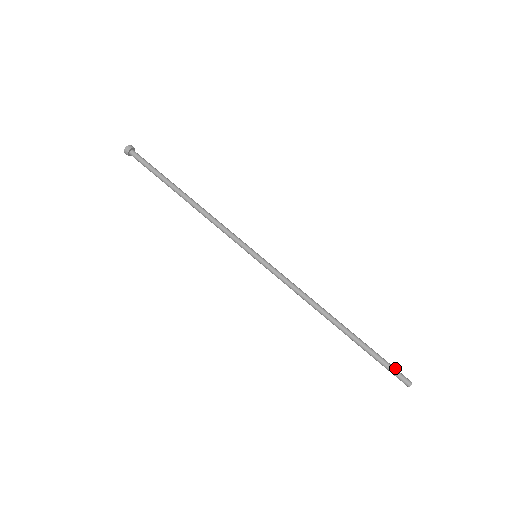
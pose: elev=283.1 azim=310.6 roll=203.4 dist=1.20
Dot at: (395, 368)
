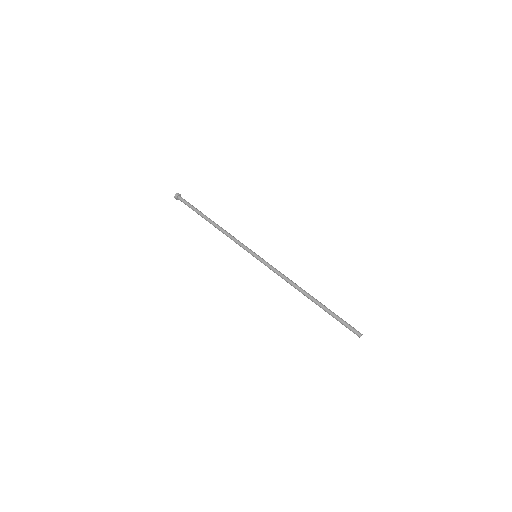
Dot at: (350, 325)
